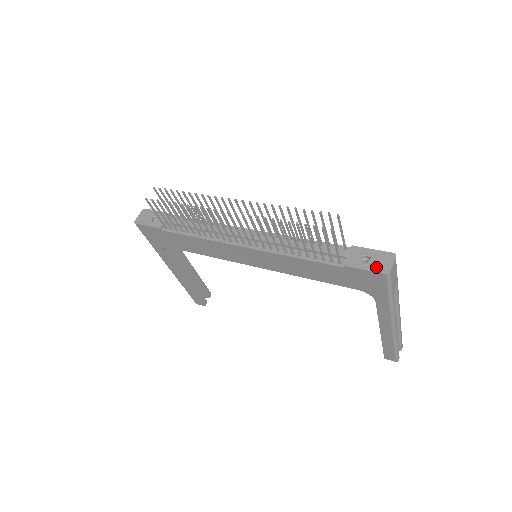
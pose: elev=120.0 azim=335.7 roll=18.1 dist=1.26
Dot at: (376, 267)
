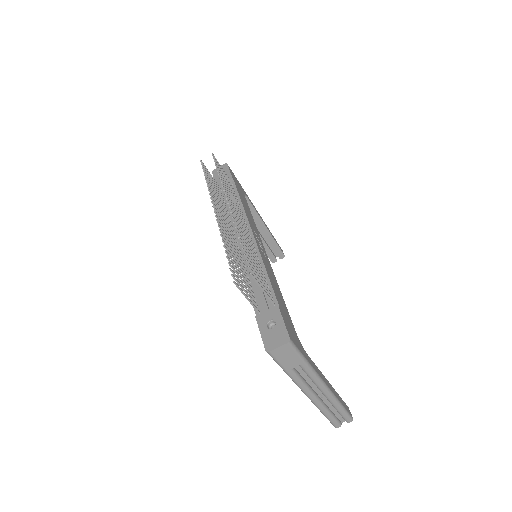
Dot at: (267, 338)
